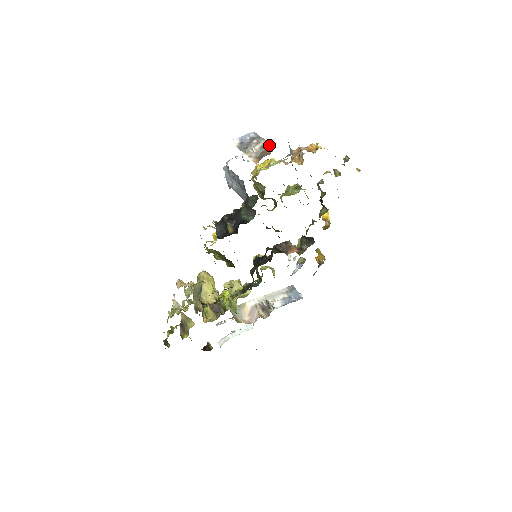
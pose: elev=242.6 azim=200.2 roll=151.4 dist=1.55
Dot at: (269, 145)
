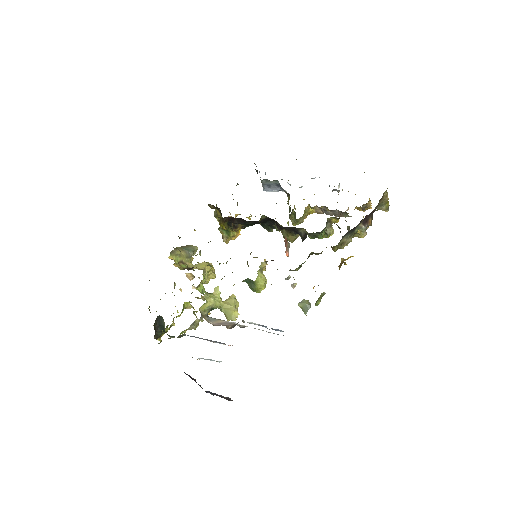
Dot at: occluded
